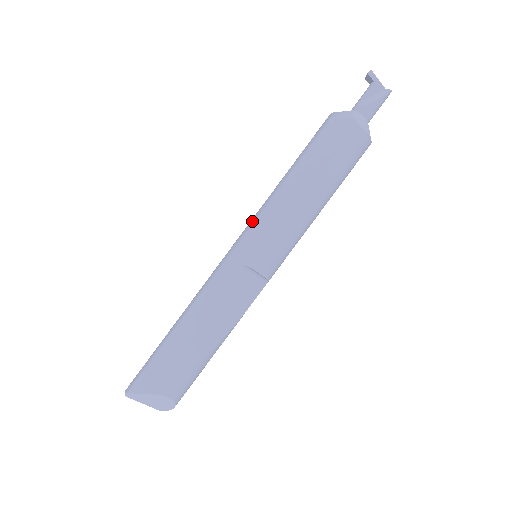
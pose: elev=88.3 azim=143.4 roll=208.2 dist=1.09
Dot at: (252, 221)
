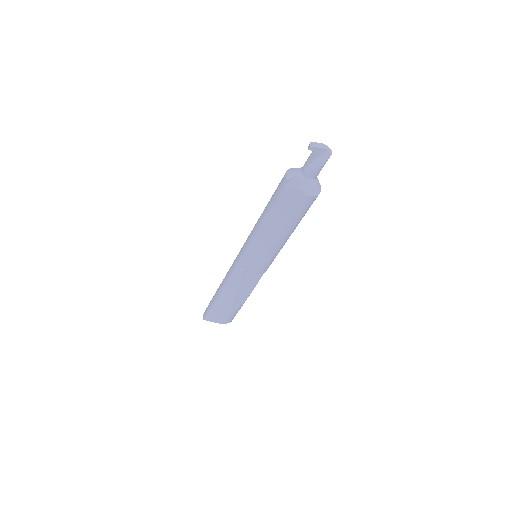
Dot at: (247, 245)
